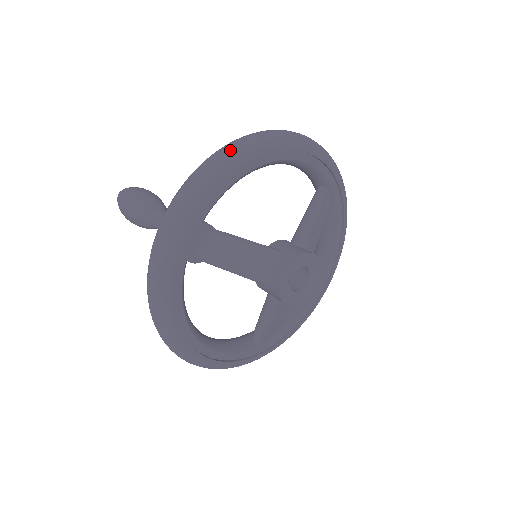
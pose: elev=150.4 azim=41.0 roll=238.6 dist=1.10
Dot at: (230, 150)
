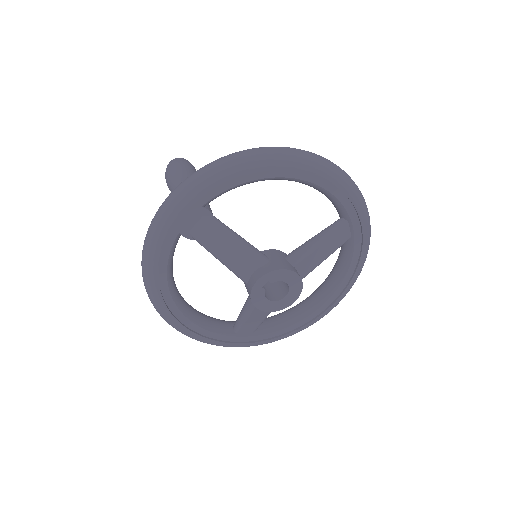
Dot at: (248, 154)
